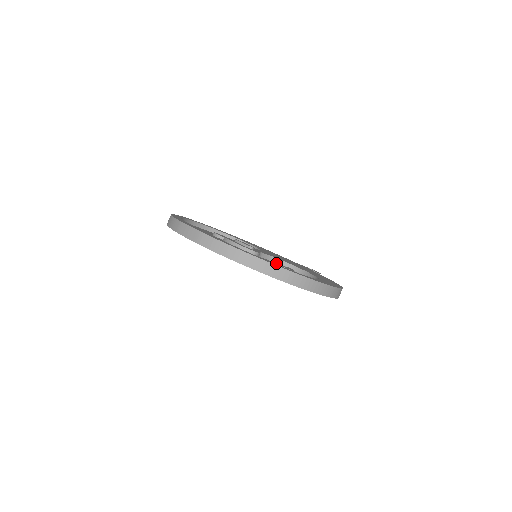
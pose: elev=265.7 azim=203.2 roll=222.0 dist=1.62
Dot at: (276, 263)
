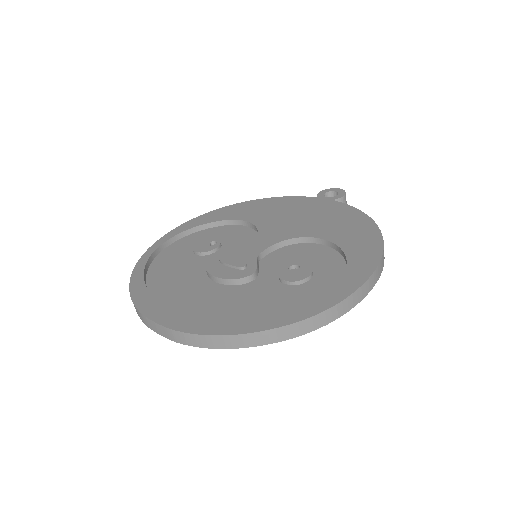
Dot at: (283, 278)
